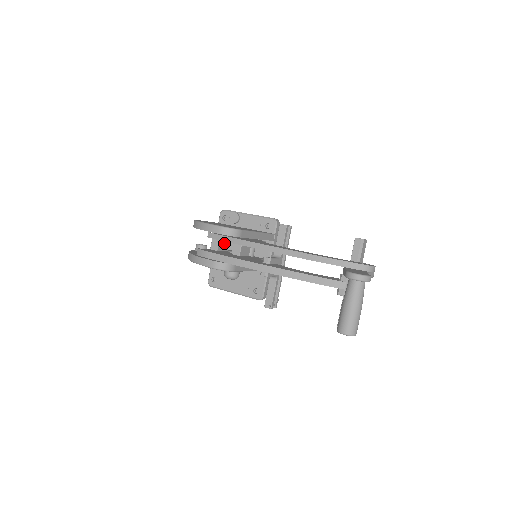
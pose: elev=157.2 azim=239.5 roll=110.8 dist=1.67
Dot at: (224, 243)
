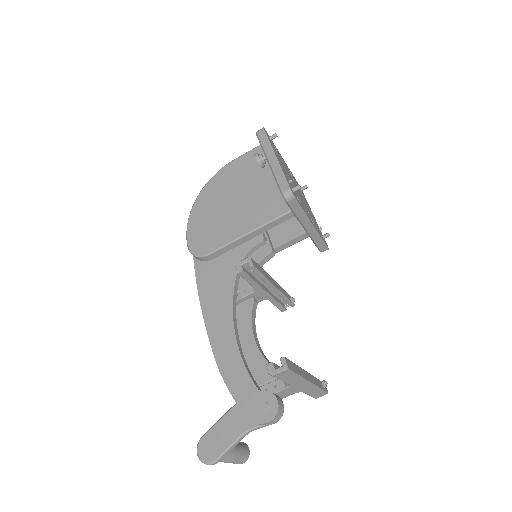
Dot at: occluded
